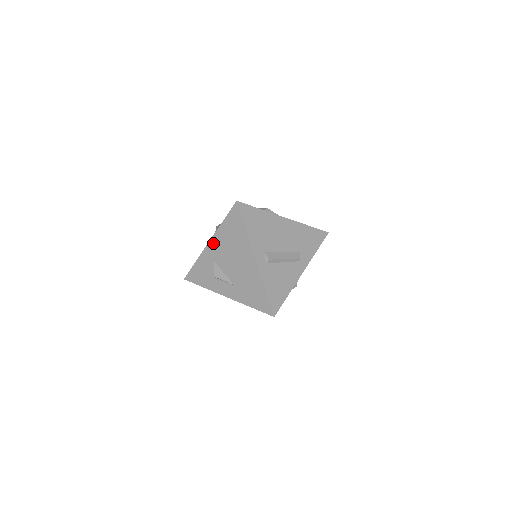
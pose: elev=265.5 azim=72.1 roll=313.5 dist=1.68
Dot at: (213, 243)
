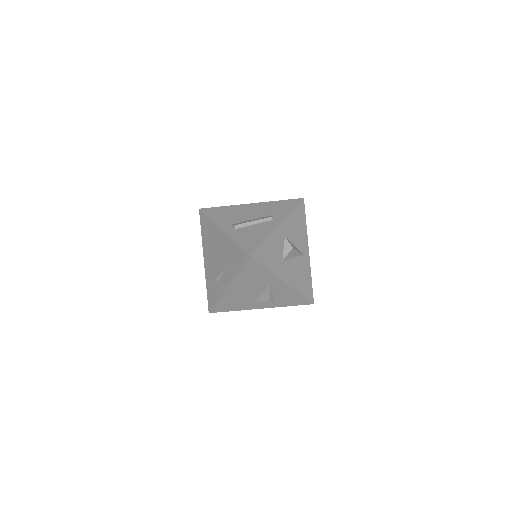
Dot at: (205, 257)
